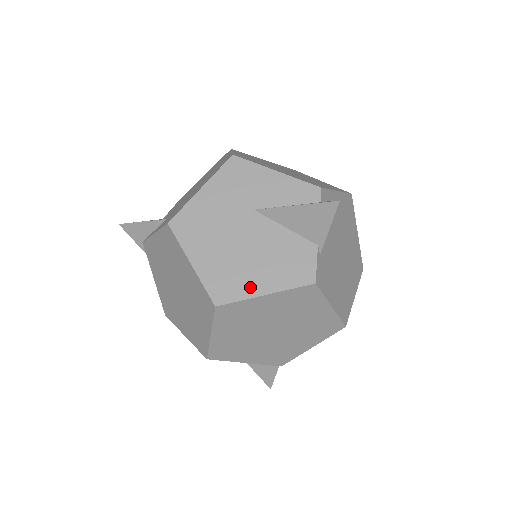
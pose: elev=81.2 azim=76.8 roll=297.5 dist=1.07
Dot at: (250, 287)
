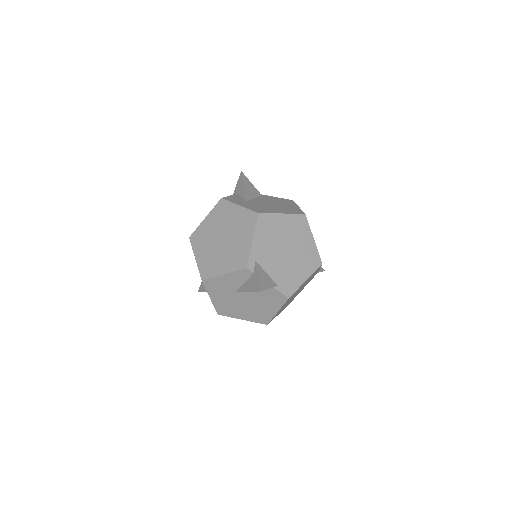
Dot at: (269, 314)
